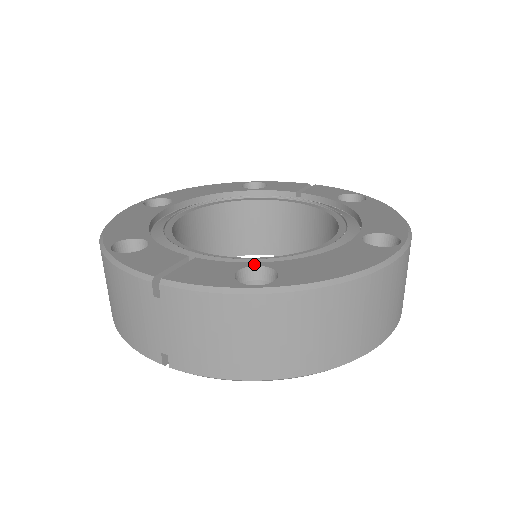
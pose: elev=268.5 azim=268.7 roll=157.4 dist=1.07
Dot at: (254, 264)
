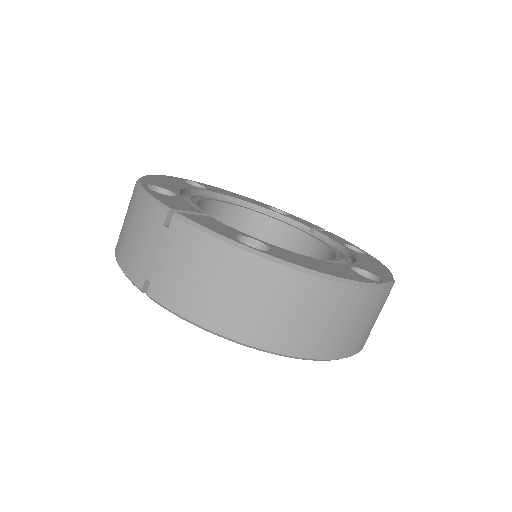
Dot at: (255, 238)
